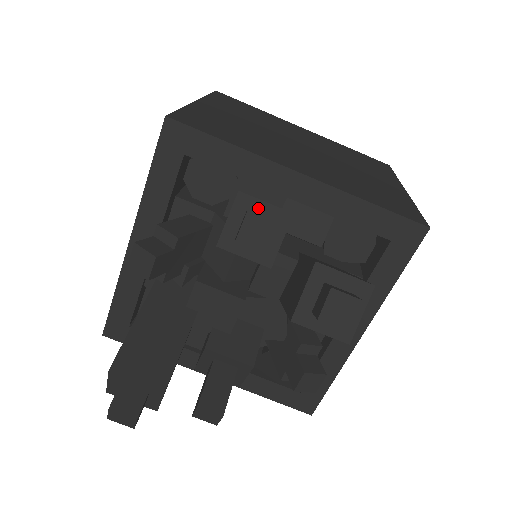
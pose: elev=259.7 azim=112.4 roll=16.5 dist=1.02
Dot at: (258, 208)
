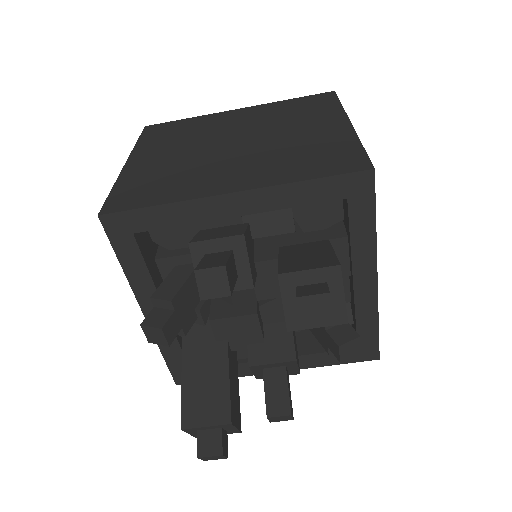
Dot at: (213, 247)
